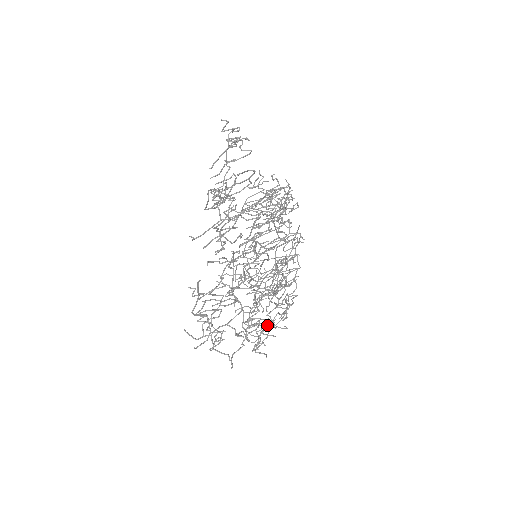
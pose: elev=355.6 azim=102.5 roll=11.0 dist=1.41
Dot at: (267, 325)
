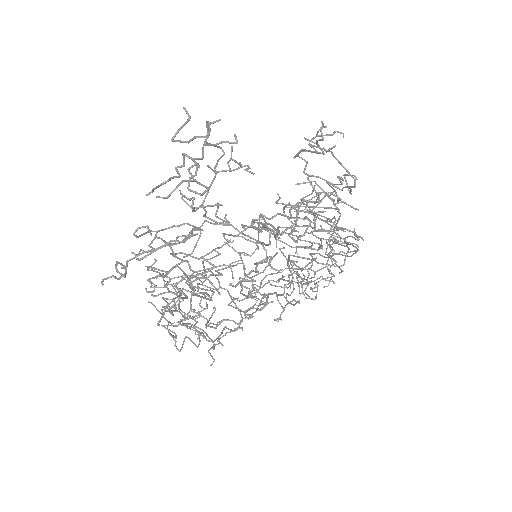
Dot at: (283, 294)
